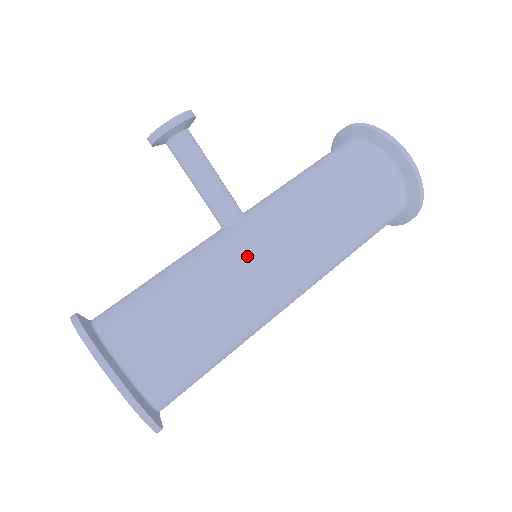
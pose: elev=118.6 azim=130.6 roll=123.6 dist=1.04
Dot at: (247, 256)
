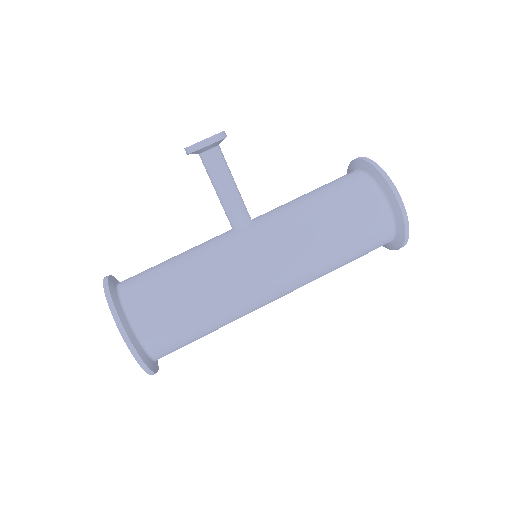
Dot at: (243, 262)
